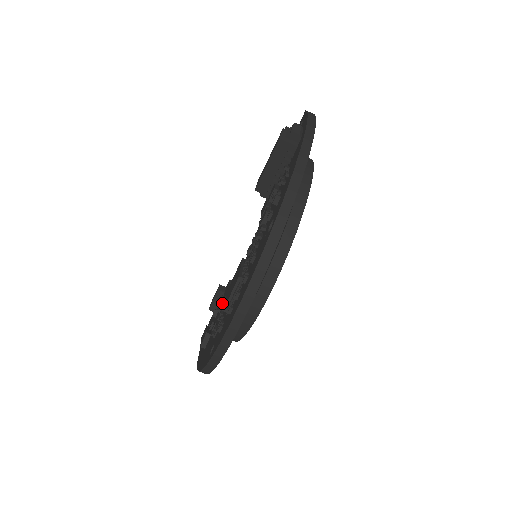
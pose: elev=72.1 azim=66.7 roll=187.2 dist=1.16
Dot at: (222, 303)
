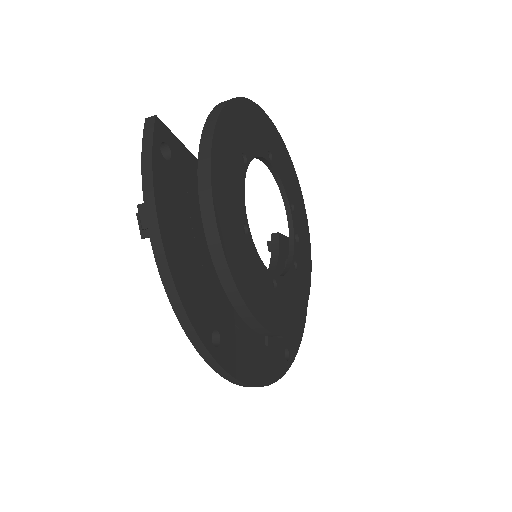
Dot at: occluded
